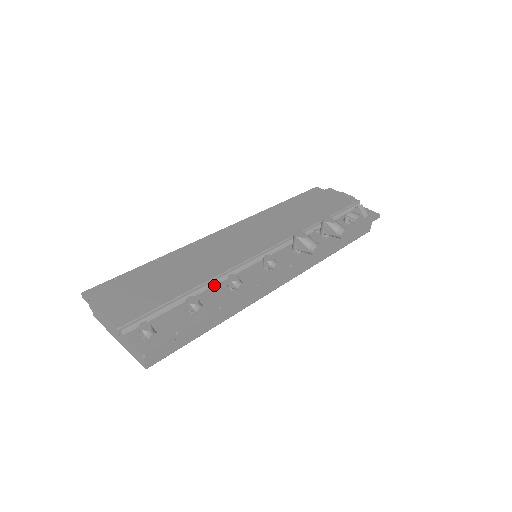
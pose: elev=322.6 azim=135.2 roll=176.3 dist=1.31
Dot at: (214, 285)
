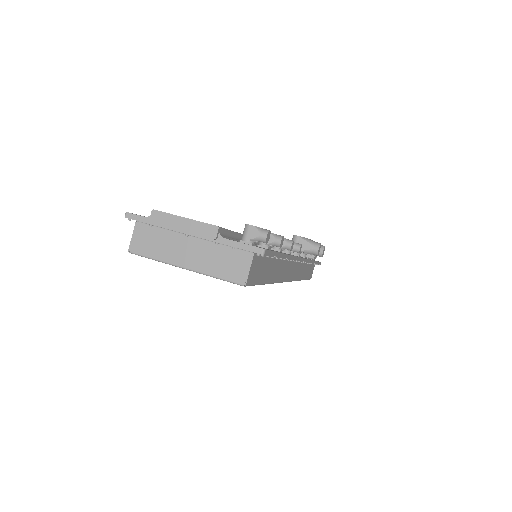
Dot at: occluded
